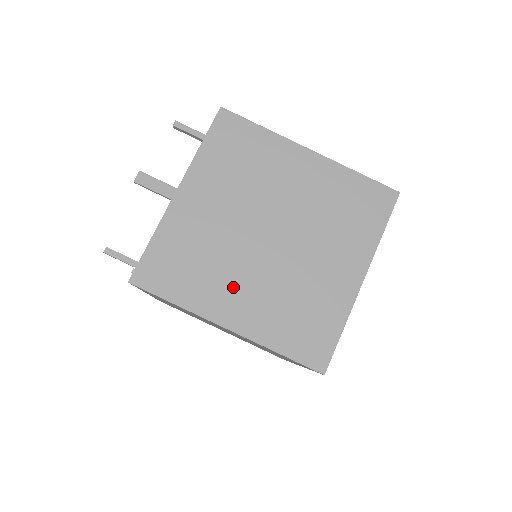
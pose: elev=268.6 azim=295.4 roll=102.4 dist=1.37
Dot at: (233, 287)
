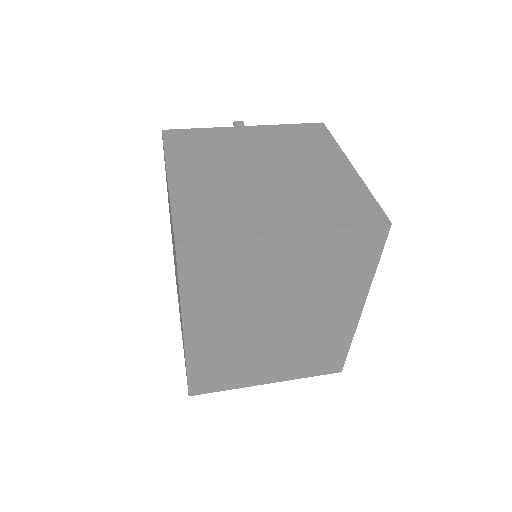
Dot at: (204, 169)
